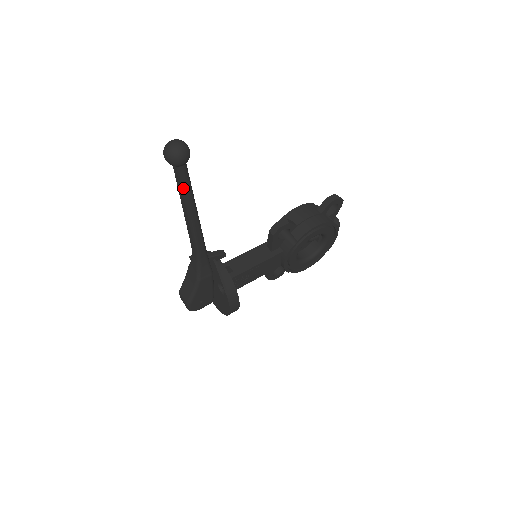
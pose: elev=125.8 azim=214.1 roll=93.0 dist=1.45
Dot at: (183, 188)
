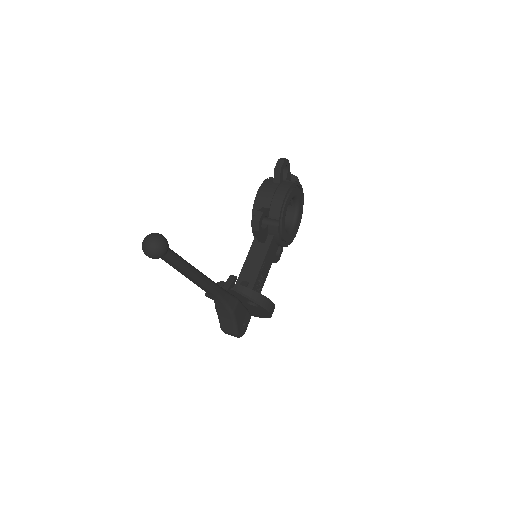
Dot at: (178, 265)
